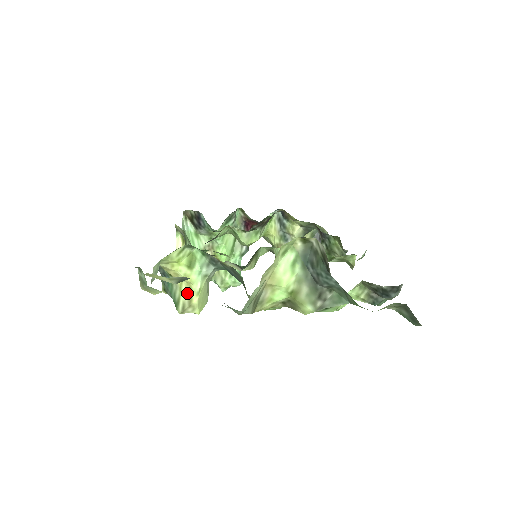
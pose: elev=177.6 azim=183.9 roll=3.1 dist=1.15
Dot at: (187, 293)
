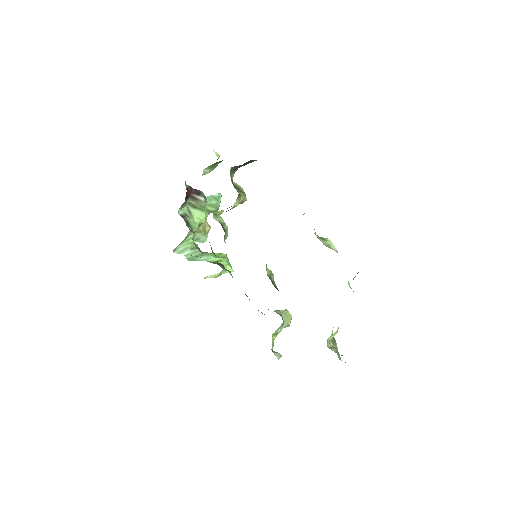
Dot at: occluded
